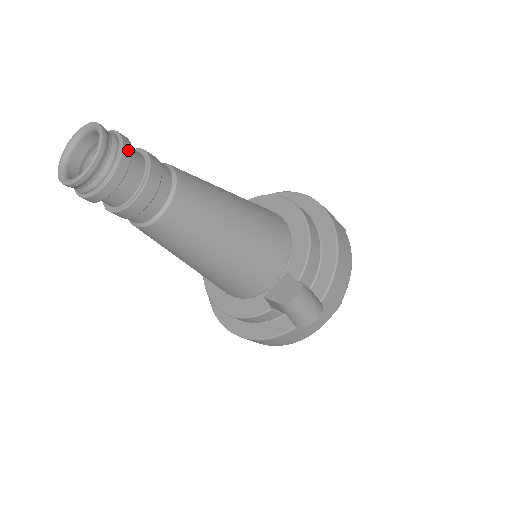
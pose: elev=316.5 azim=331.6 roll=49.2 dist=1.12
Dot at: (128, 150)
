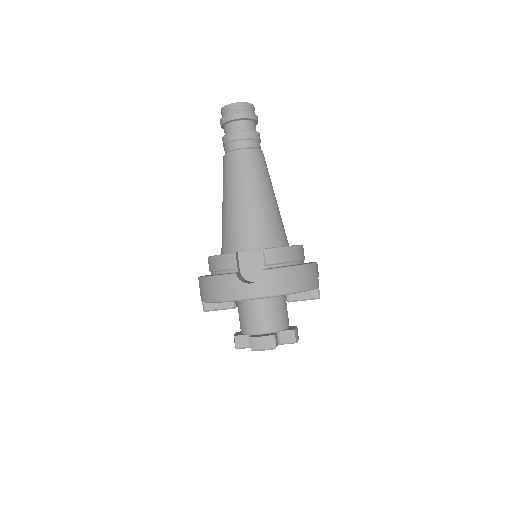
Dot at: (254, 117)
